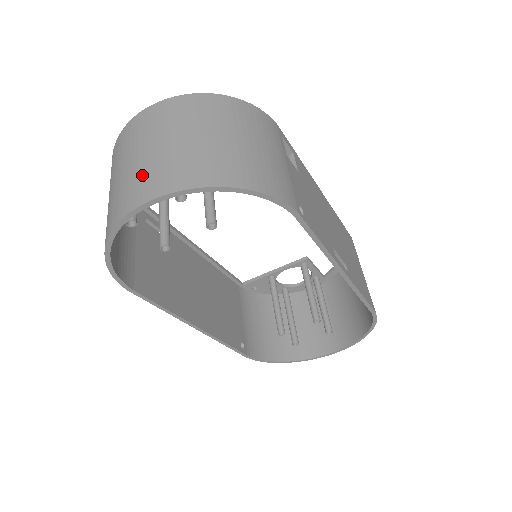
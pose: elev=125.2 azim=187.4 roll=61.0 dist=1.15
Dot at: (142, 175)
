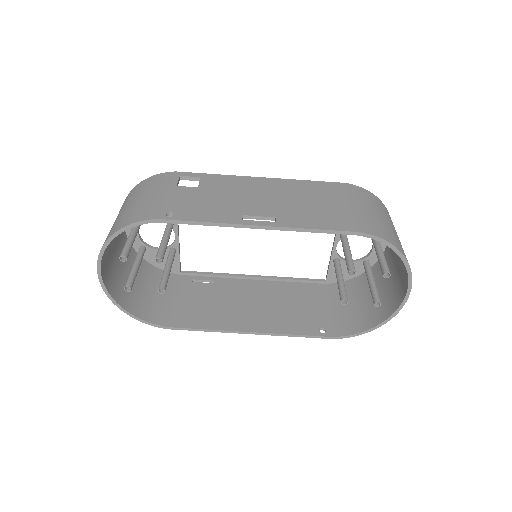
Dot at: occluded
